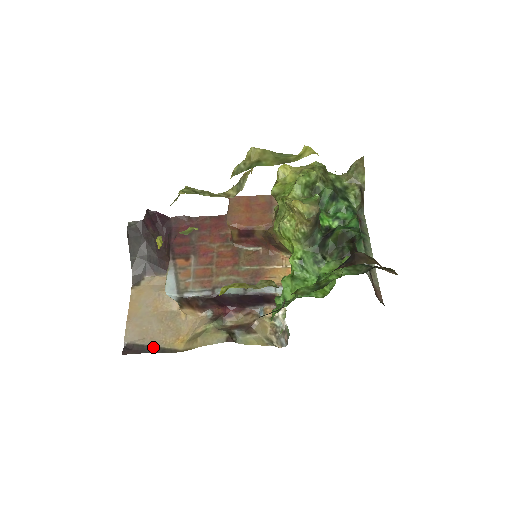
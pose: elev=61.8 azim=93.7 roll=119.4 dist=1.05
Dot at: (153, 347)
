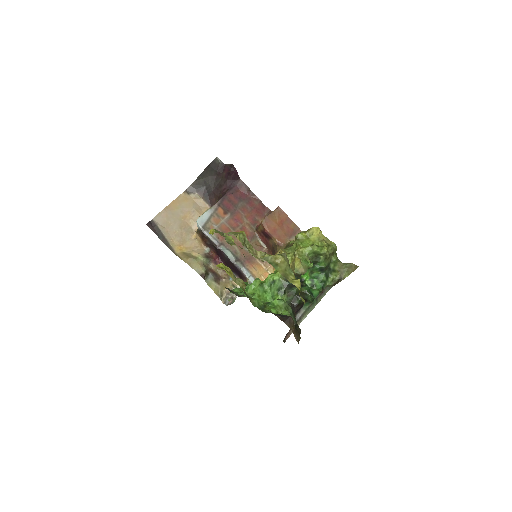
Dot at: (164, 237)
